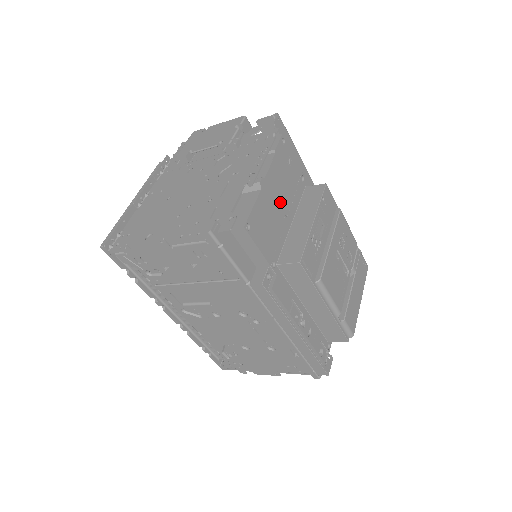
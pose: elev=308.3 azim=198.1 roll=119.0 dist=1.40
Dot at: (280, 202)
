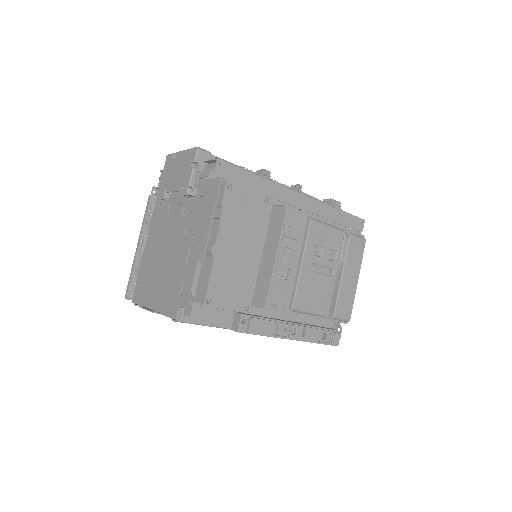
Dot at: (241, 249)
